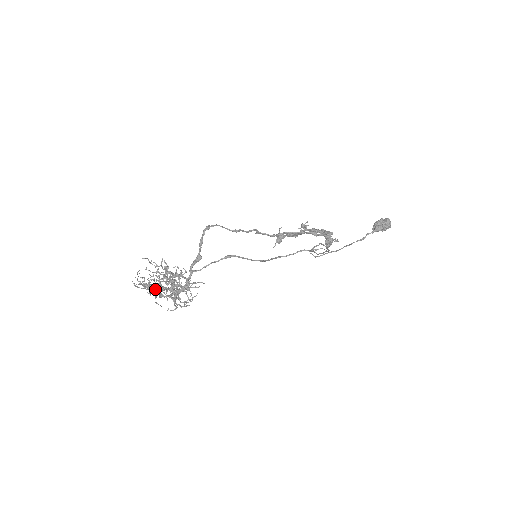
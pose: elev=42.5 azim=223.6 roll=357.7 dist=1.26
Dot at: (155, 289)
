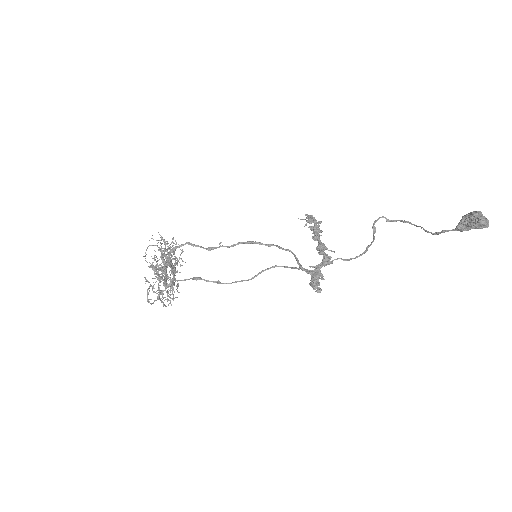
Dot at: (156, 272)
